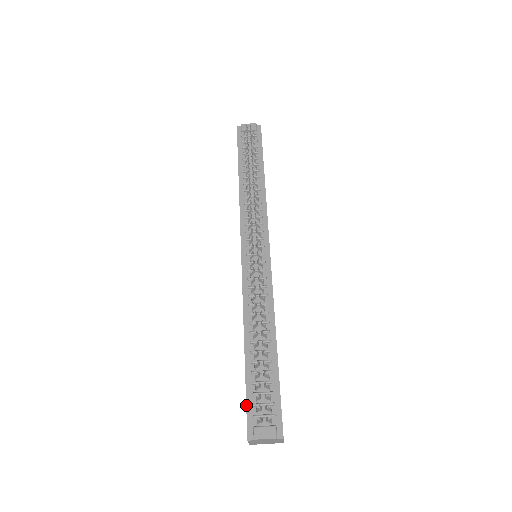
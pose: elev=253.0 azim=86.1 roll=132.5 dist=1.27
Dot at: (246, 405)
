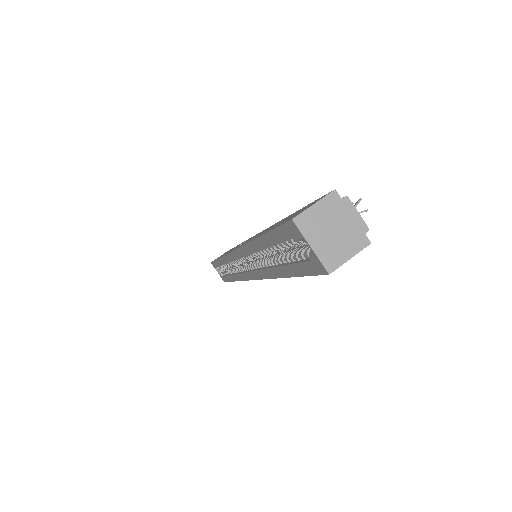
Dot at: (315, 200)
